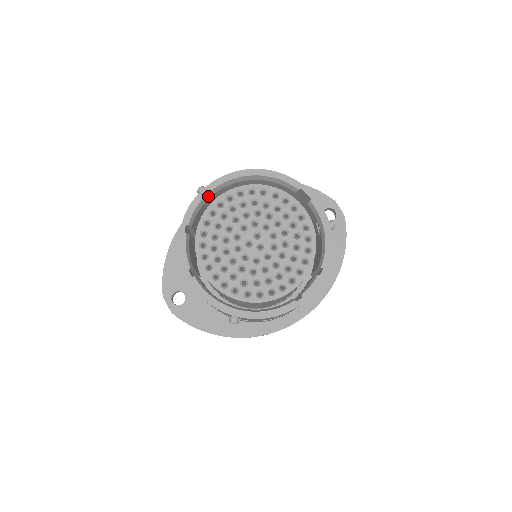
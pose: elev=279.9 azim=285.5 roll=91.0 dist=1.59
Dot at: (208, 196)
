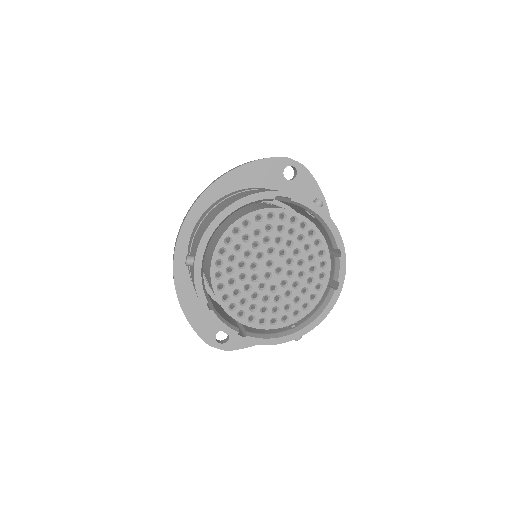
Dot at: (202, 264)
